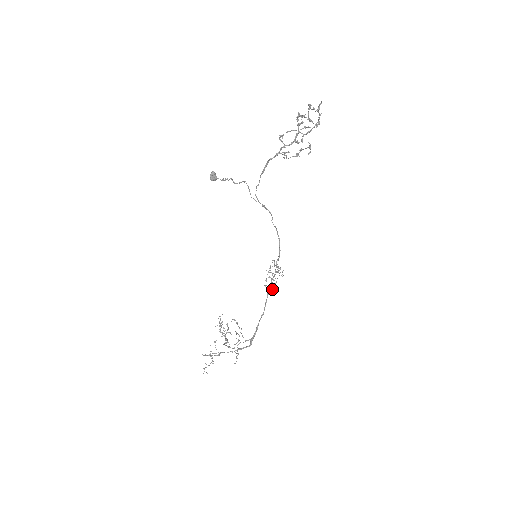
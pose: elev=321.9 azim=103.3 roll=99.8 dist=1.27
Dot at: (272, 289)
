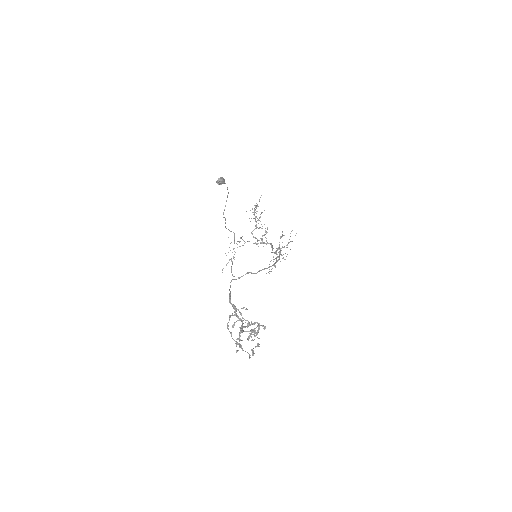
Dot at: (276, 259)
